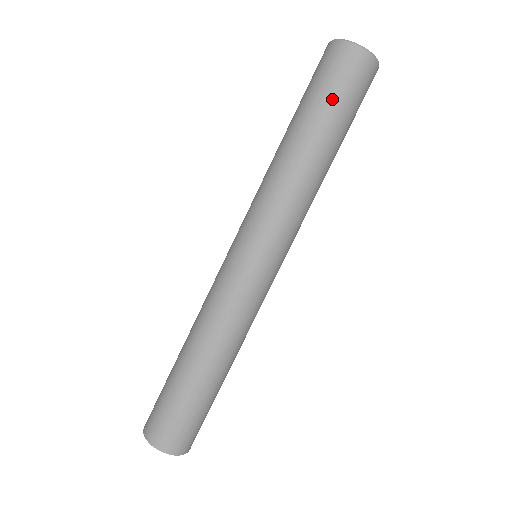
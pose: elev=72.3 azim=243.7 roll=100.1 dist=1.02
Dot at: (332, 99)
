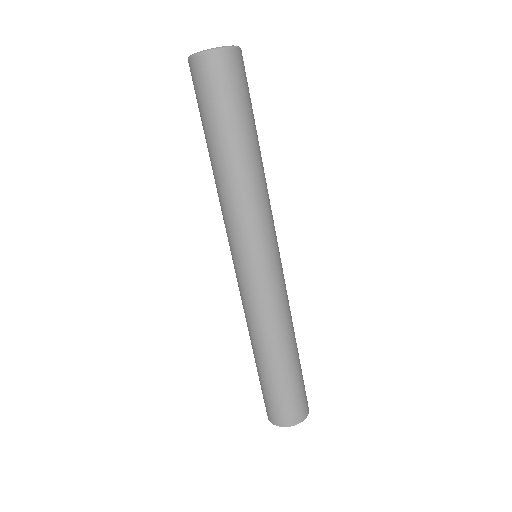
Dot at: (222, 108)
